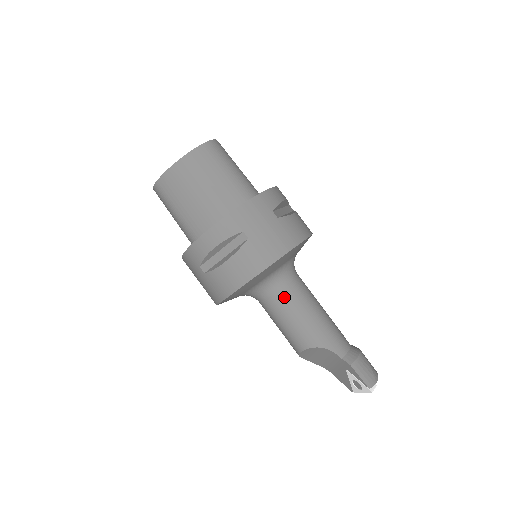
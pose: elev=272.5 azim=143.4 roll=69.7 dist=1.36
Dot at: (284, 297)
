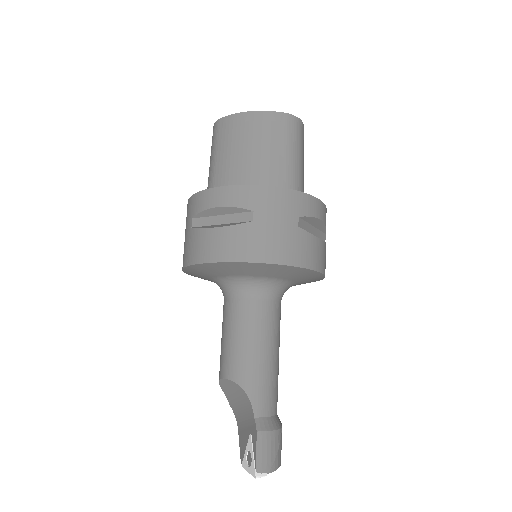
Dot at: (247, 310)
